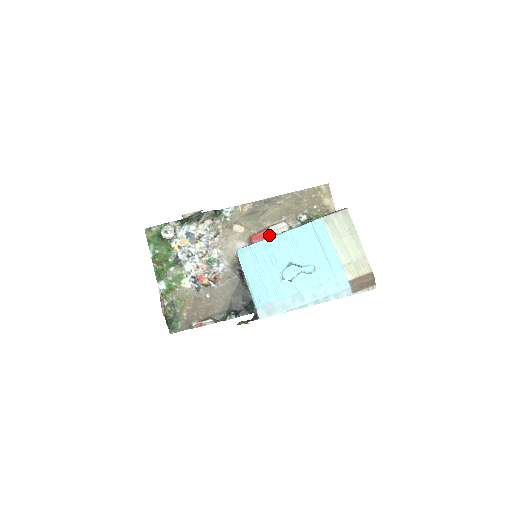
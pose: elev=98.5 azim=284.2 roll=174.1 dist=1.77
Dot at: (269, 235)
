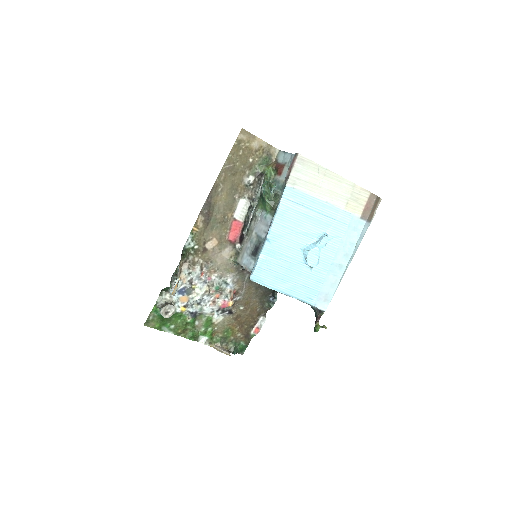
Dot at: (240, 223)
